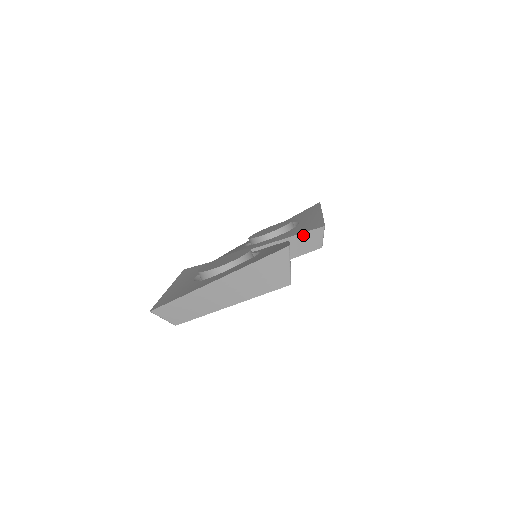
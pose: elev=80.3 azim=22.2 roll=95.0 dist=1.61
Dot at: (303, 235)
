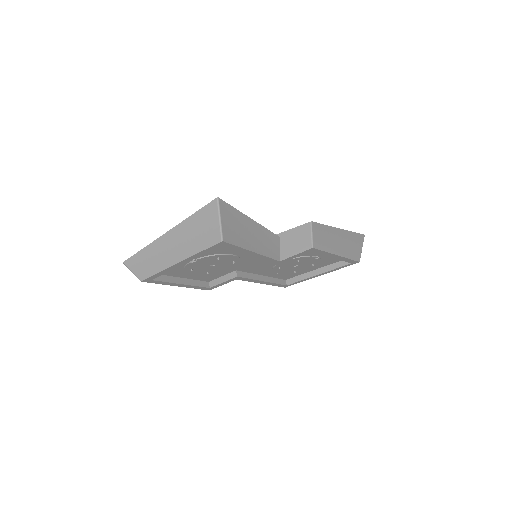
Dot at: (292, 231)
